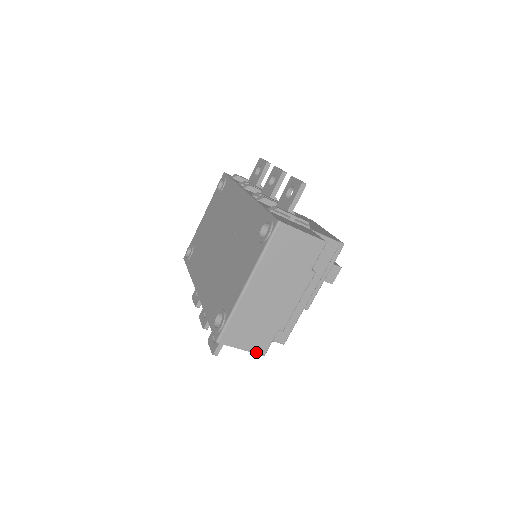
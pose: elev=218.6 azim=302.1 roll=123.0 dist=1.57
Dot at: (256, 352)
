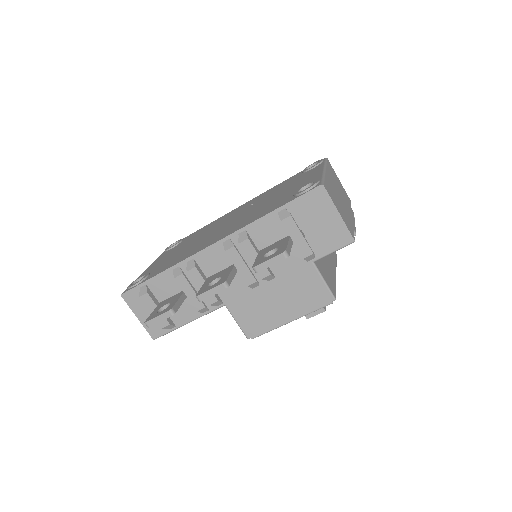
Dot at: (349, 230)
